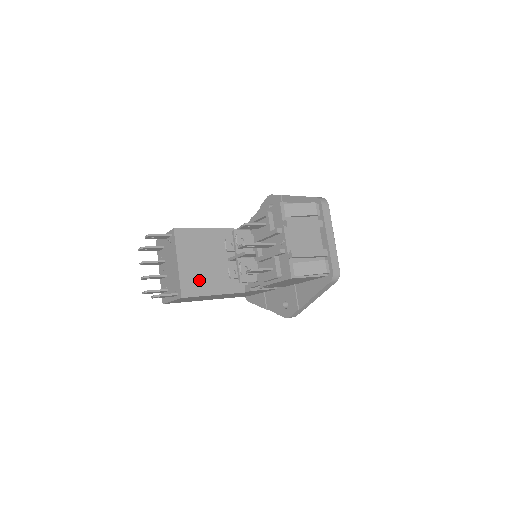
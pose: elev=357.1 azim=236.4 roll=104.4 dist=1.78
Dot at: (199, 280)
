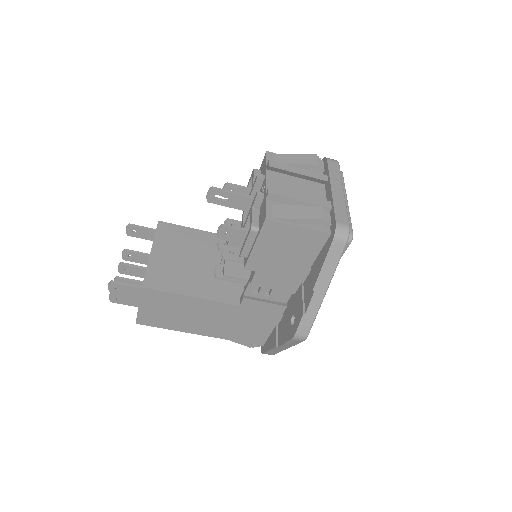
Dot at: (174, 275)
